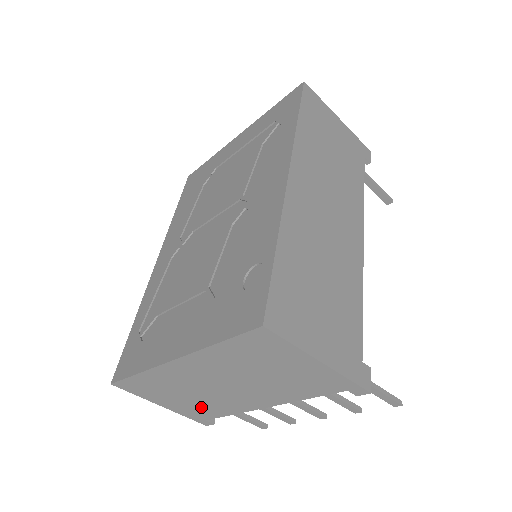
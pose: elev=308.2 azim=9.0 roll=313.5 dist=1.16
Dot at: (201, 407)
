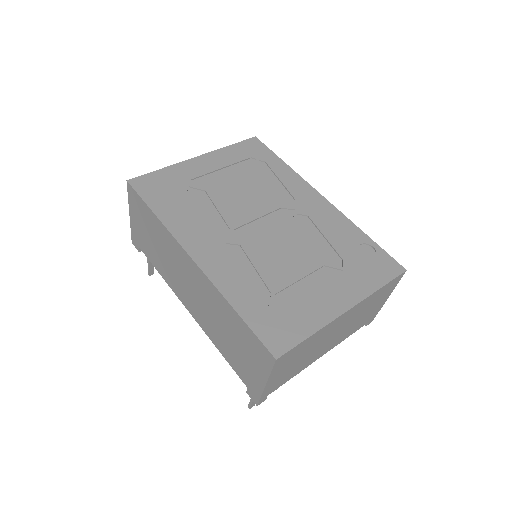
Dot at: (290, 373)
